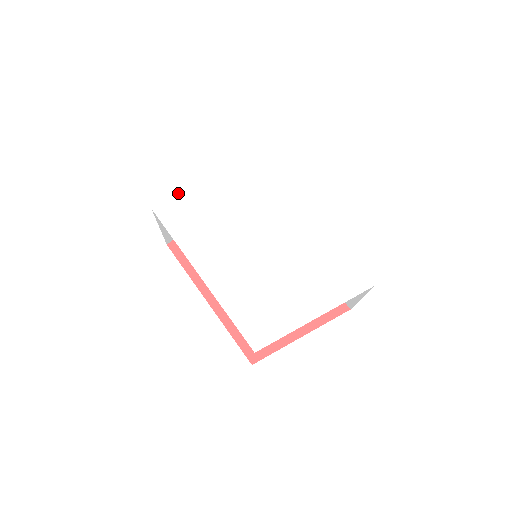
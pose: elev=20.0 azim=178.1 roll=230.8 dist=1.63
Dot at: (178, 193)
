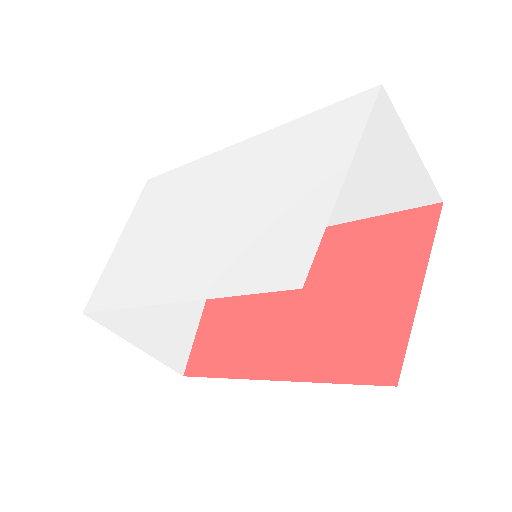
Dot at: (104, 274)
